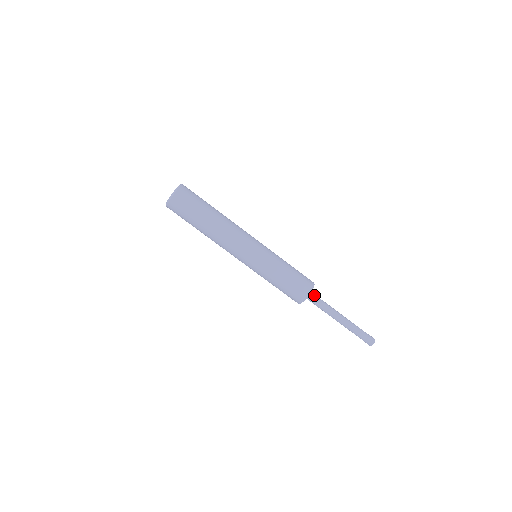
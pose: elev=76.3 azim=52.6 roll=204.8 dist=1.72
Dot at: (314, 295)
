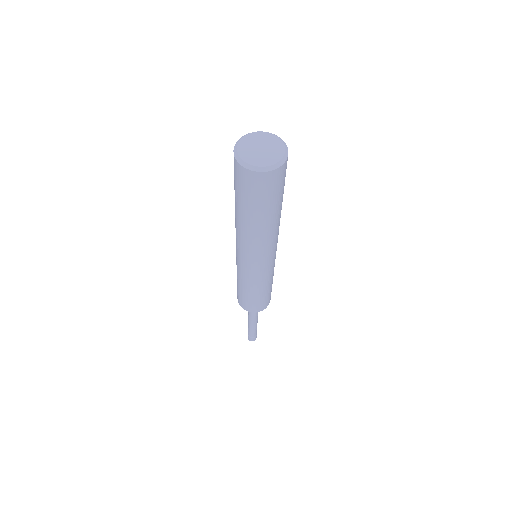
Dot at: occluded
